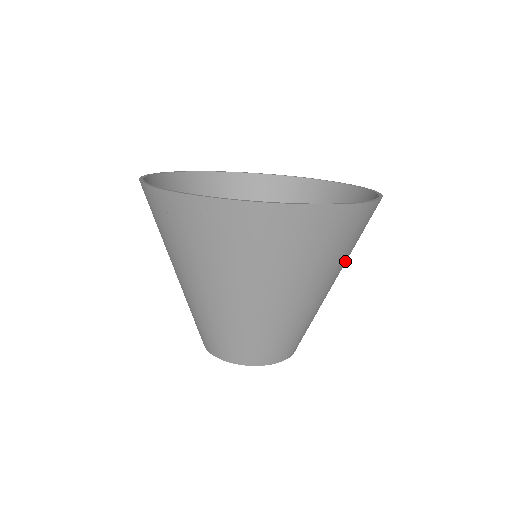
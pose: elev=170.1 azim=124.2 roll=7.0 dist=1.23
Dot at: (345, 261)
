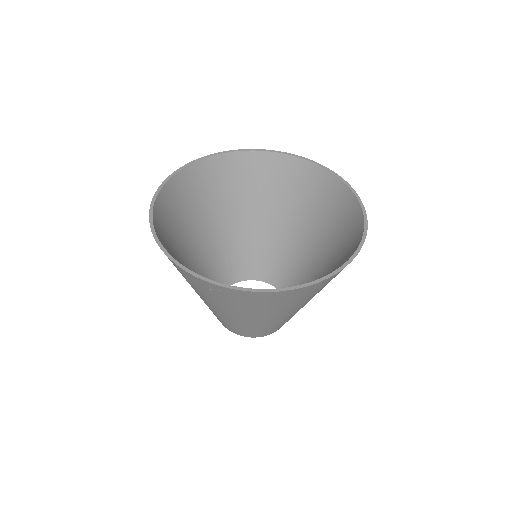
Dot at: occluded
